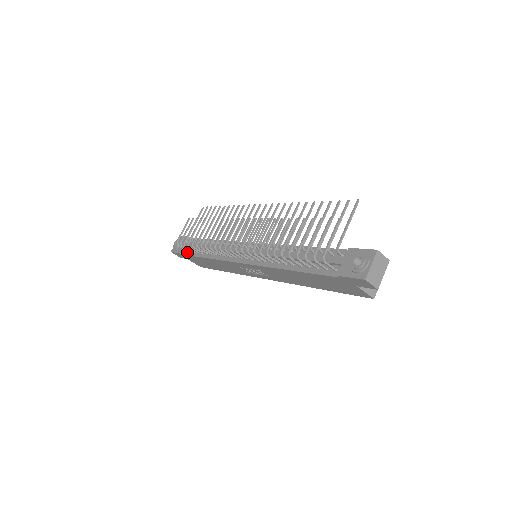
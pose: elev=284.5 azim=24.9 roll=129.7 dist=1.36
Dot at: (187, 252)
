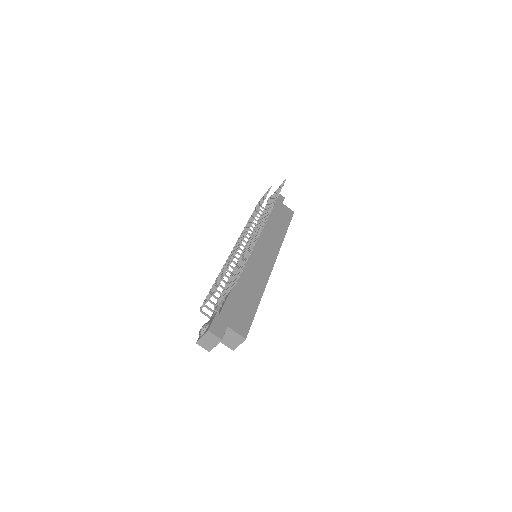
Dot at: occluded
